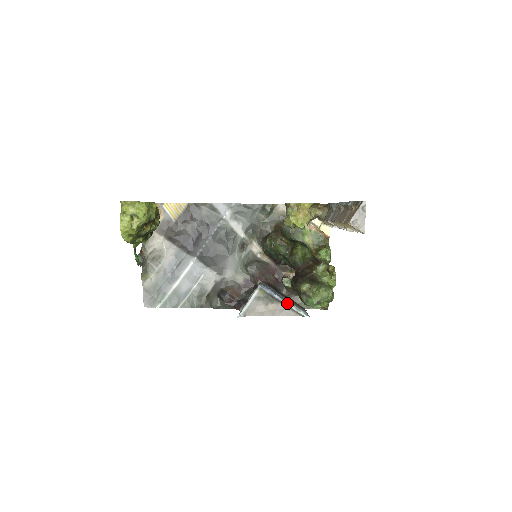
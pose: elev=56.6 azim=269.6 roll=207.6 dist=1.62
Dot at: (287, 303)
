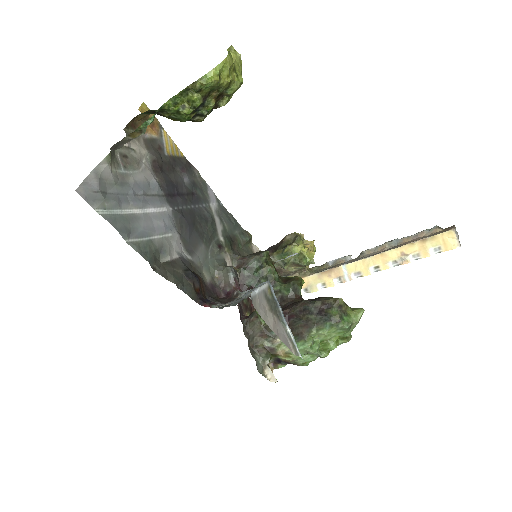
Dot at: occluded
